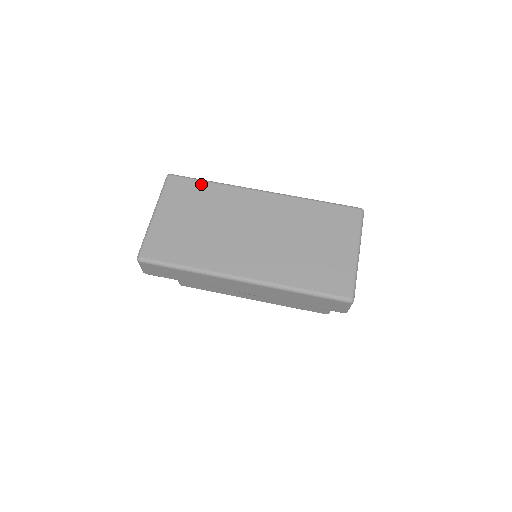
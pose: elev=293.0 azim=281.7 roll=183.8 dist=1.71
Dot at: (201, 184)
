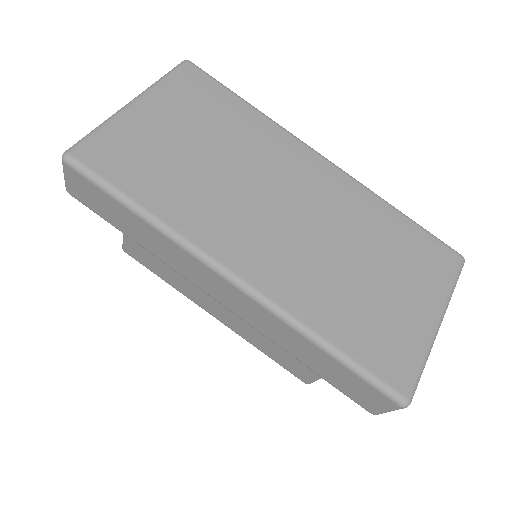
Dot at: (232, 98)
